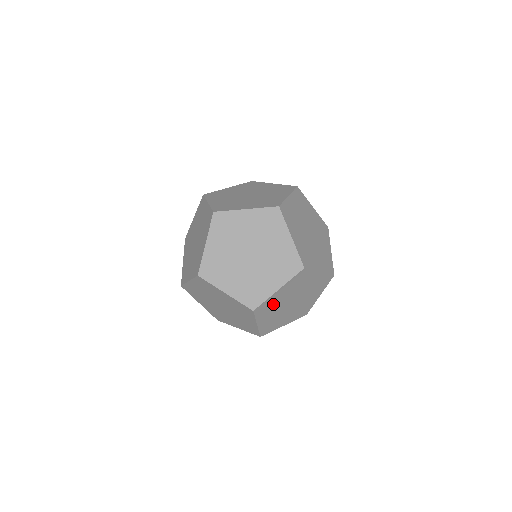
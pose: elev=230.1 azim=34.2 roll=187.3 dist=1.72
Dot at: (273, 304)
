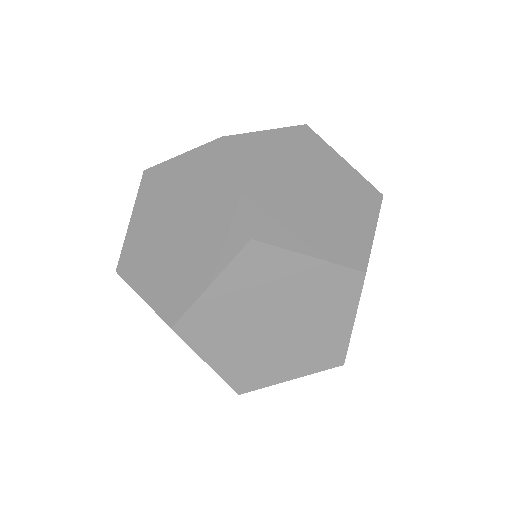
Dot at: (270, 278)
